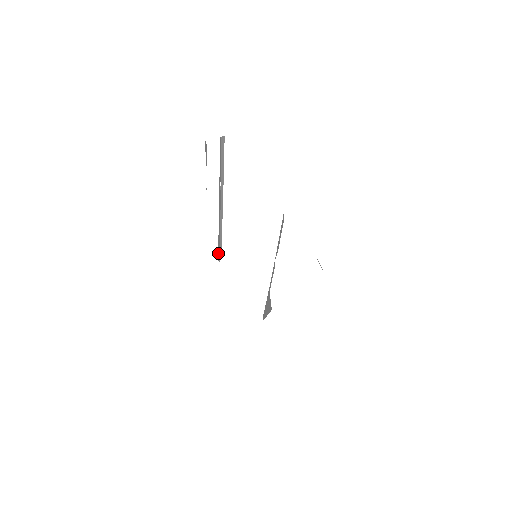
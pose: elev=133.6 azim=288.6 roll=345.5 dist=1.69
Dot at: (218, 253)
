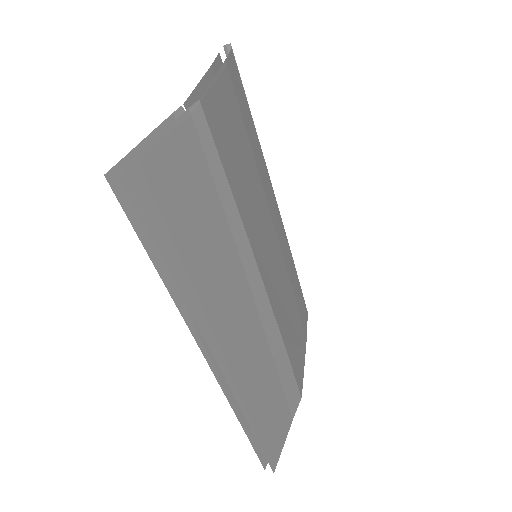
Dot at: occluded
